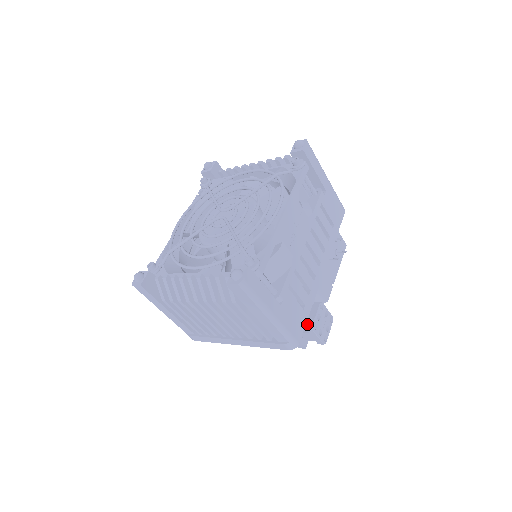
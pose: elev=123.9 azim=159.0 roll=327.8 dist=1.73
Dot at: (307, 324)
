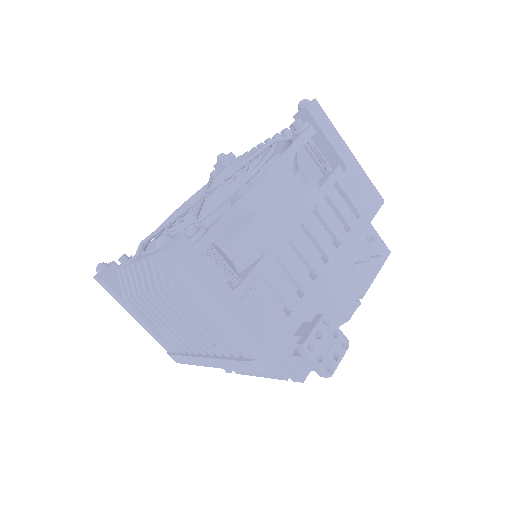
Dot at: (298, 342)
